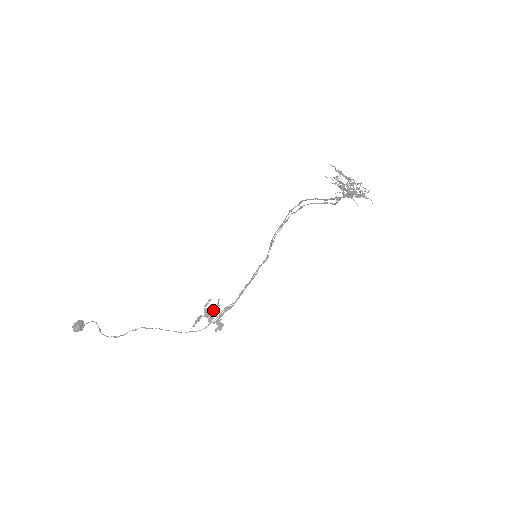
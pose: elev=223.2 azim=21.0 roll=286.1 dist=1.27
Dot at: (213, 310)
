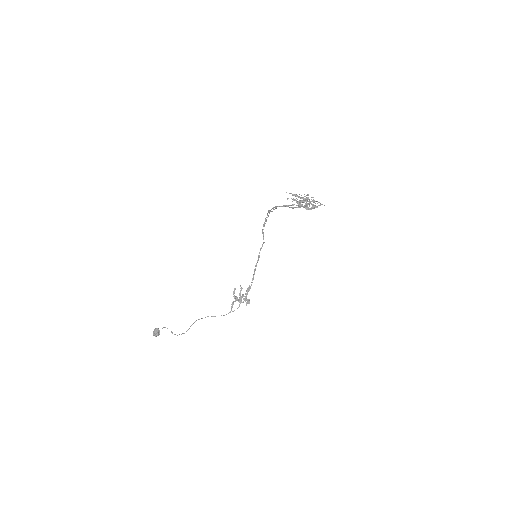
Dot at: (239, 293)
